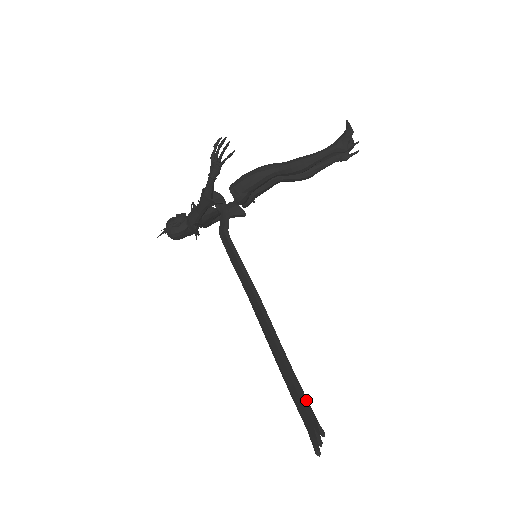
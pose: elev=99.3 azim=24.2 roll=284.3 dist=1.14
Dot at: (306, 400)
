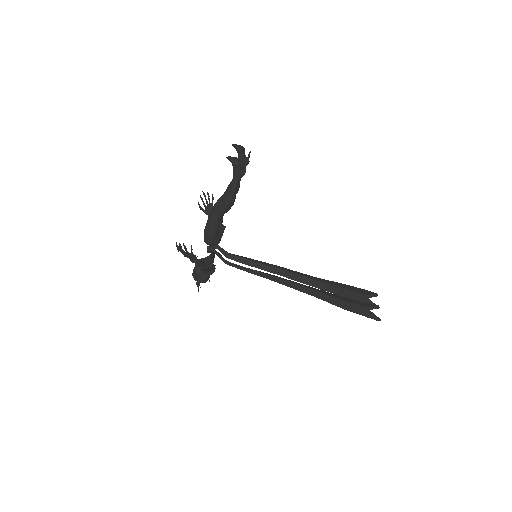
Dot at: (352, 292)
